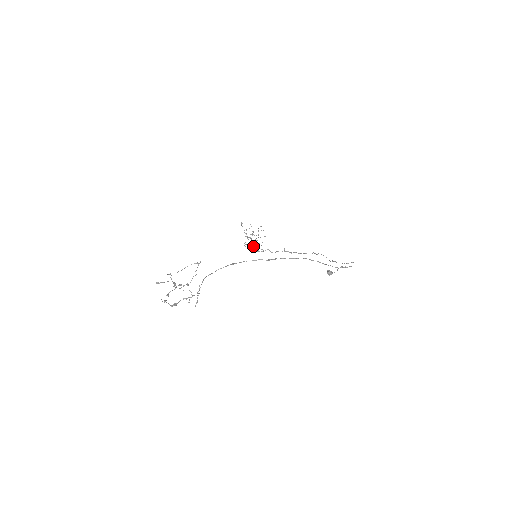
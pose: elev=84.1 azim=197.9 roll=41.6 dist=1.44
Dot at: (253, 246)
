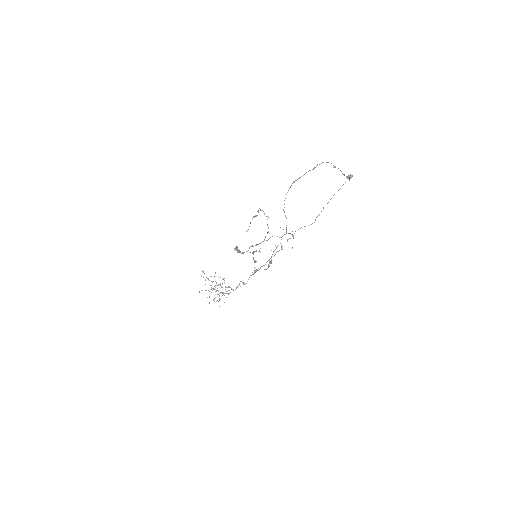
Dot at: occluded
